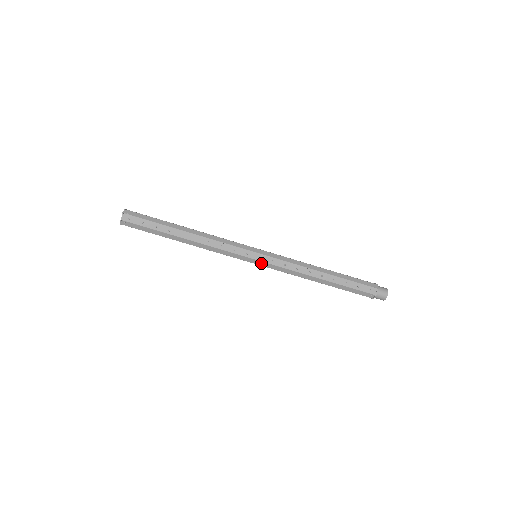
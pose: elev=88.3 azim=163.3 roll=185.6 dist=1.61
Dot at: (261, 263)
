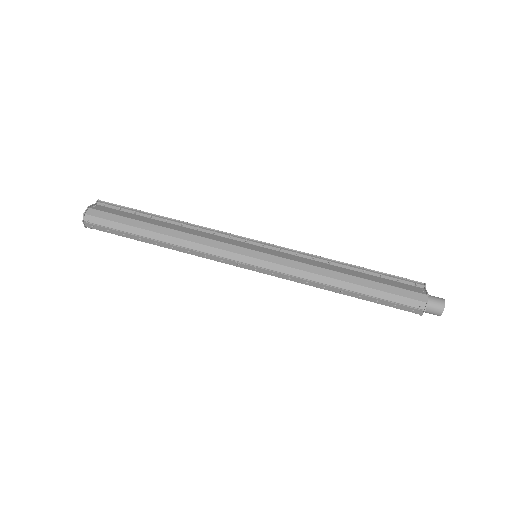
Dot at: (260, 271)
